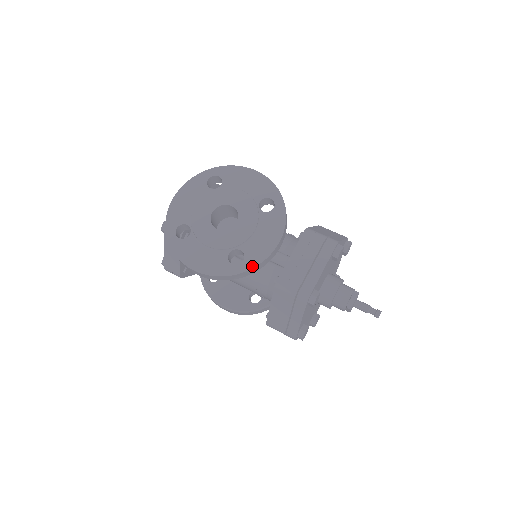
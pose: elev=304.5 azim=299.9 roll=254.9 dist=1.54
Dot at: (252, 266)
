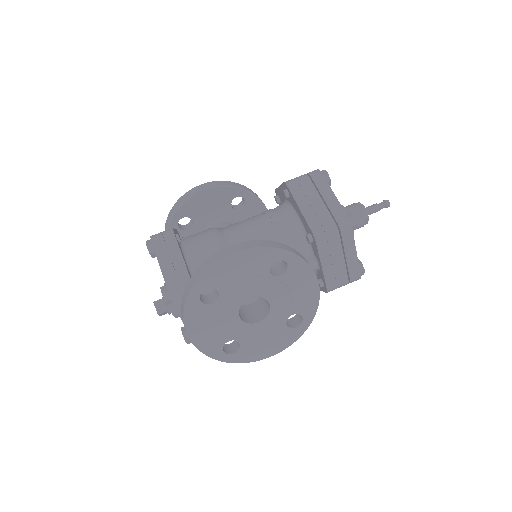
Dot at: (313, 315)
